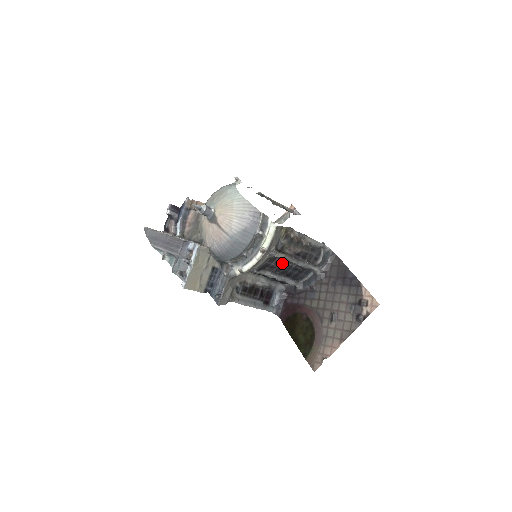
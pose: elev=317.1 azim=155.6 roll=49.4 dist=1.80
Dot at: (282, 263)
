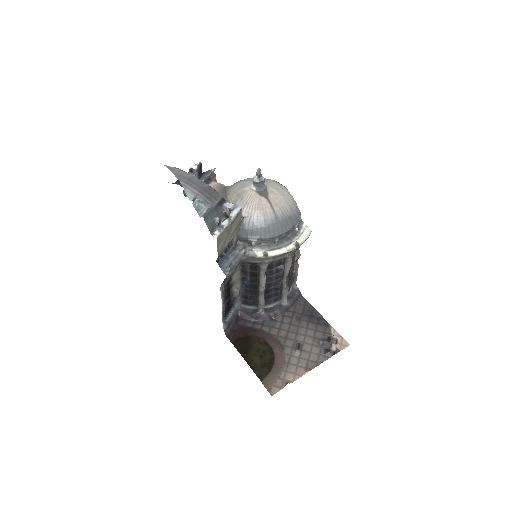
Dot at: (279, 273)
